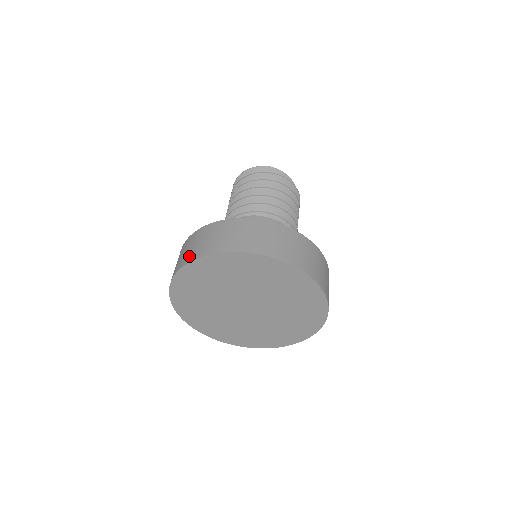
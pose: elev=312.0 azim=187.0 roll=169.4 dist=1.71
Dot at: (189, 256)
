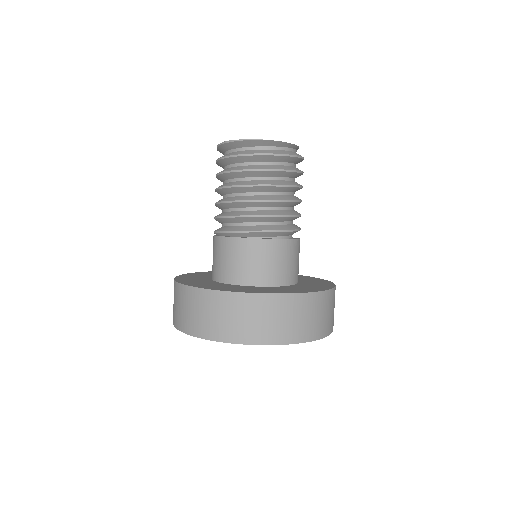
Dot at: (194, 327)
